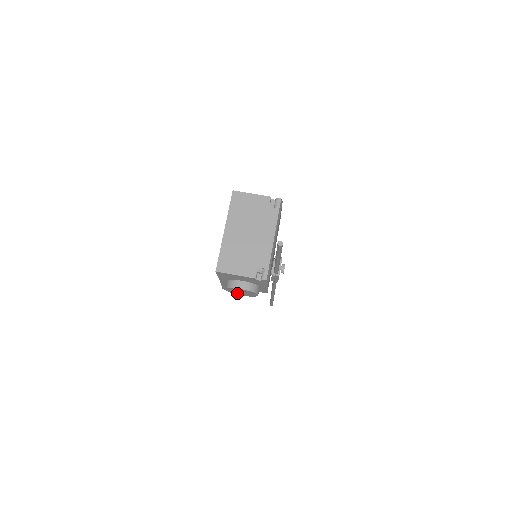
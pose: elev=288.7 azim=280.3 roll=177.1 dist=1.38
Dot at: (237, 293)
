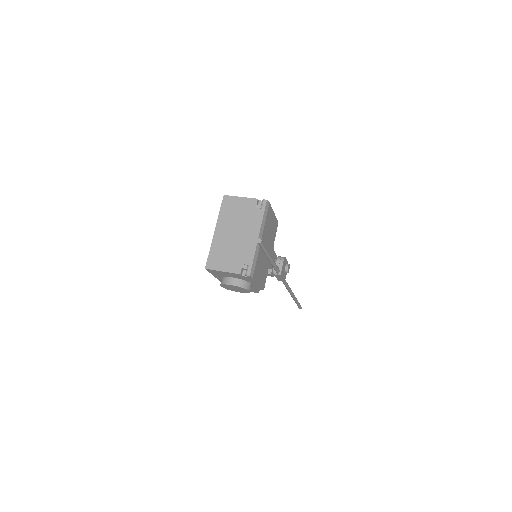
Dot at: (233, 290)
